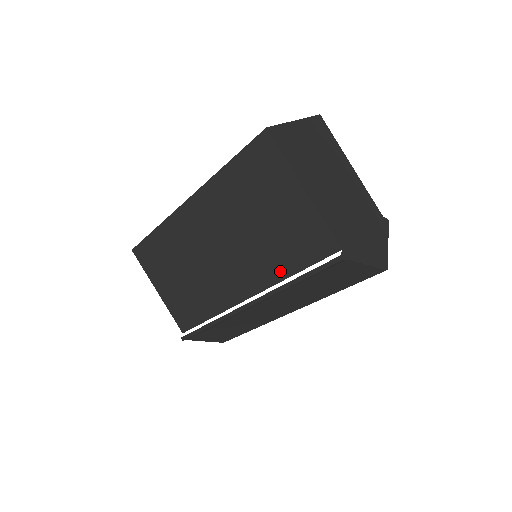
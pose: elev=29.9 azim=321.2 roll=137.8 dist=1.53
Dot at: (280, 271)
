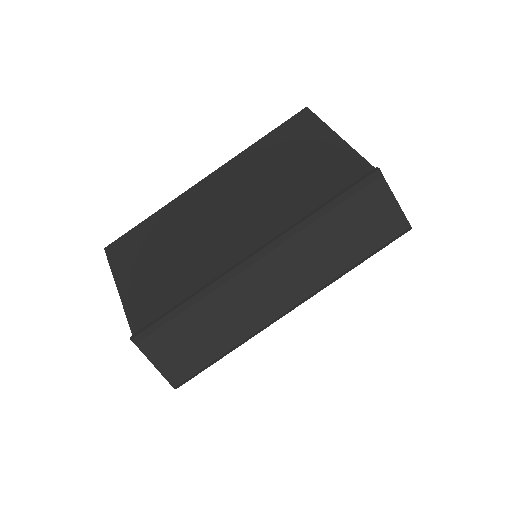
Dot at: (303, 209)
